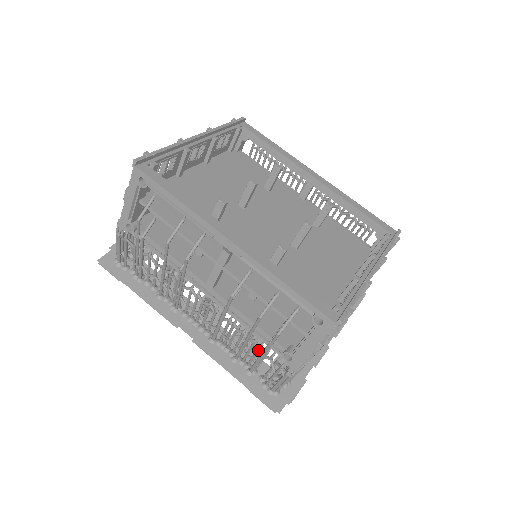
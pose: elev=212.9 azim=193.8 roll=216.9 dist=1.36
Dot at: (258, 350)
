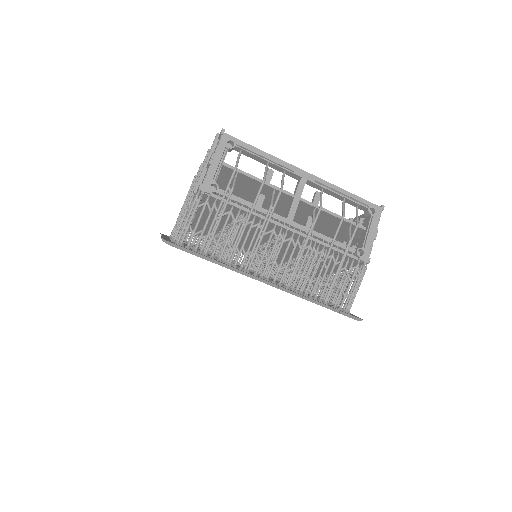
Dot at: (335, 264)
